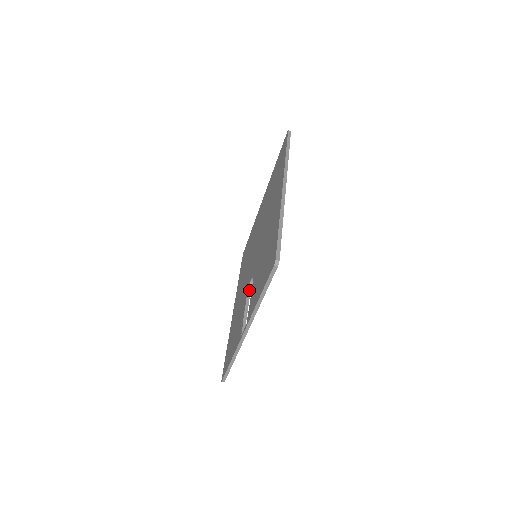
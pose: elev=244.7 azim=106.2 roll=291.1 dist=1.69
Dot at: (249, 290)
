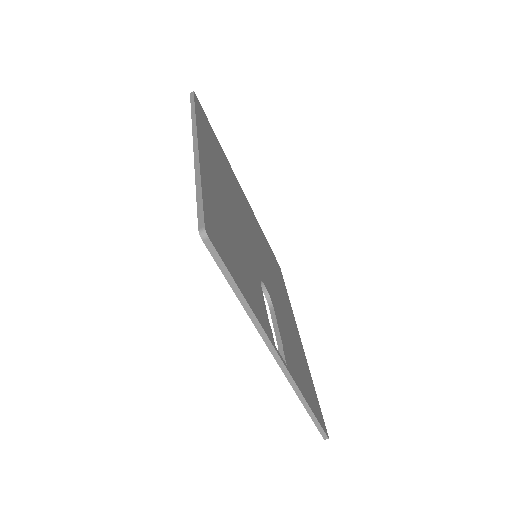
Dot at: (268, 301)
